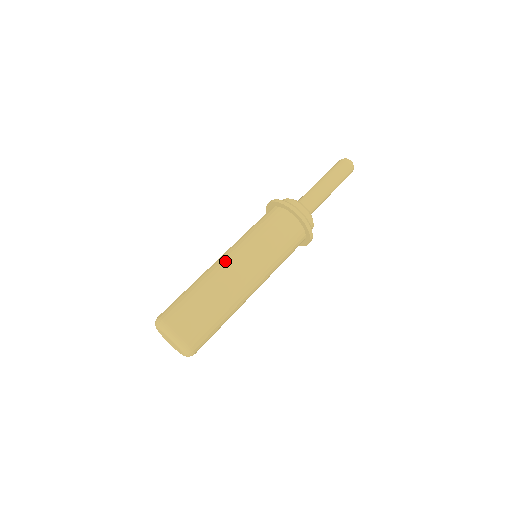
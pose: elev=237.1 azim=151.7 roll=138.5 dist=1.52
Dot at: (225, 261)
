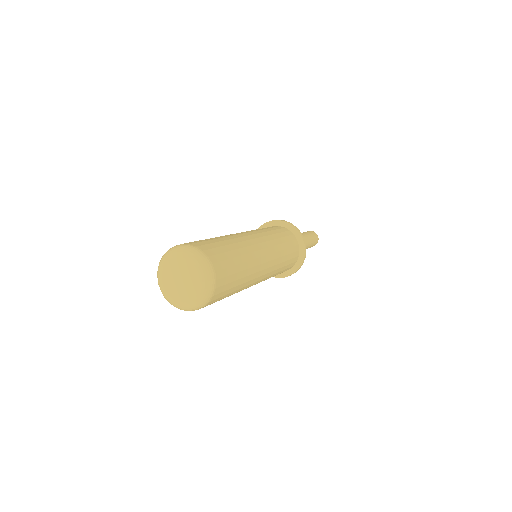
Dot at: (245, 234)
